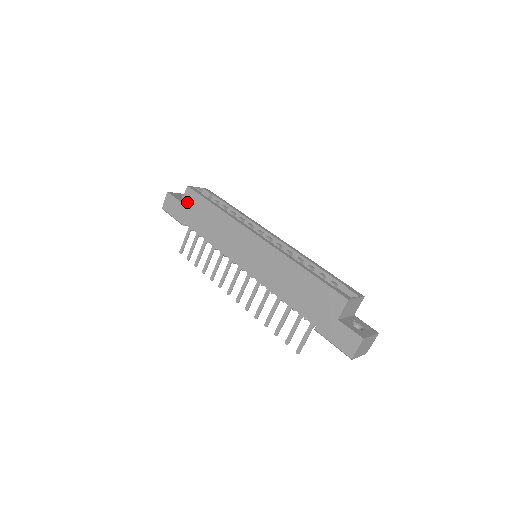
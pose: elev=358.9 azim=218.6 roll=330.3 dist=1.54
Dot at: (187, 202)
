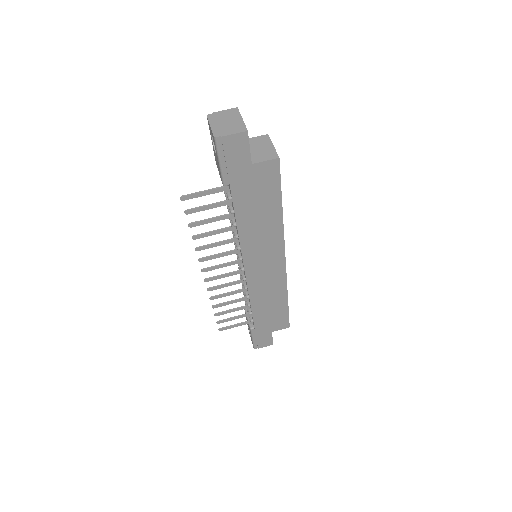
Dot at: (259, 173)
